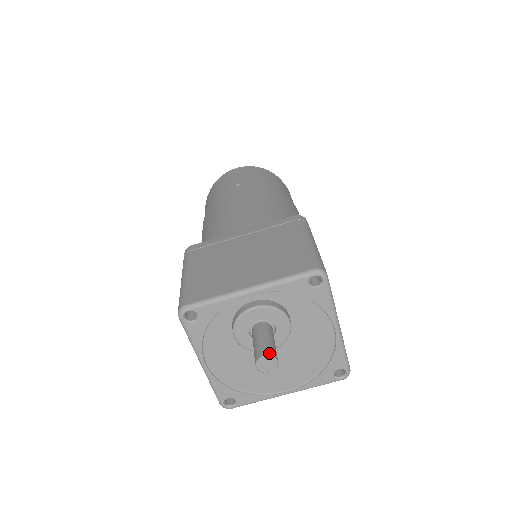
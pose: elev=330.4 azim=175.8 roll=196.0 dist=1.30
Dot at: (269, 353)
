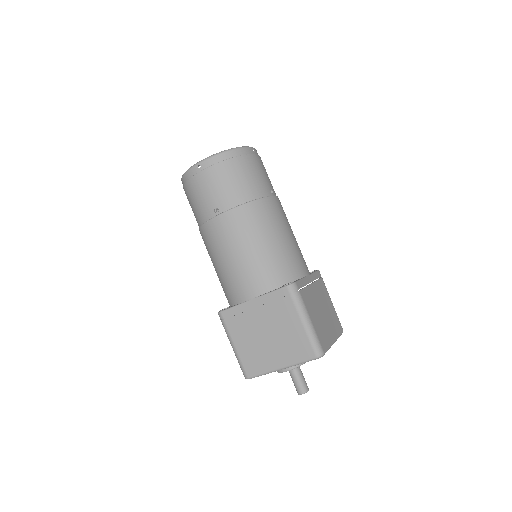
Dot at: (304, 392)
